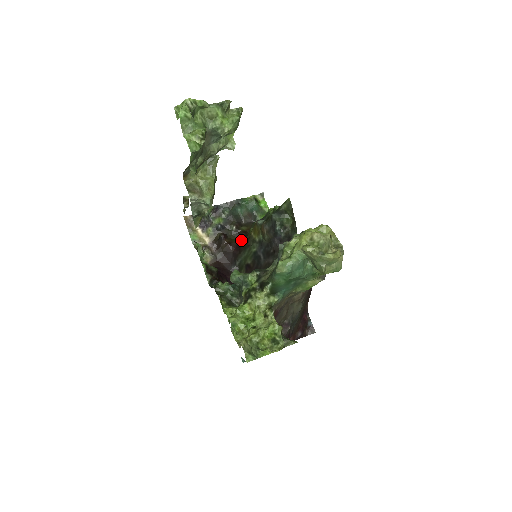
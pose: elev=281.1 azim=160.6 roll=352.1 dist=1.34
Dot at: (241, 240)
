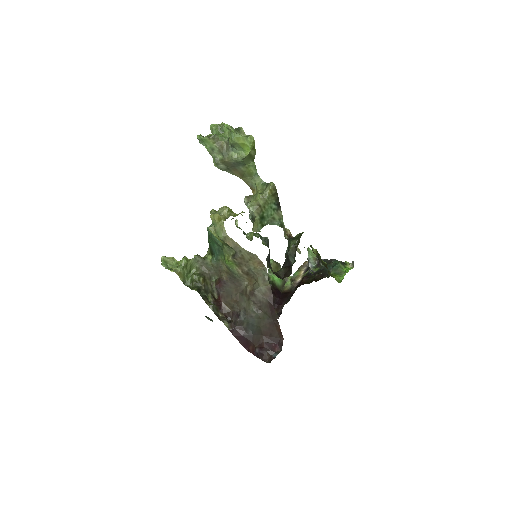
Dot at: occluded
